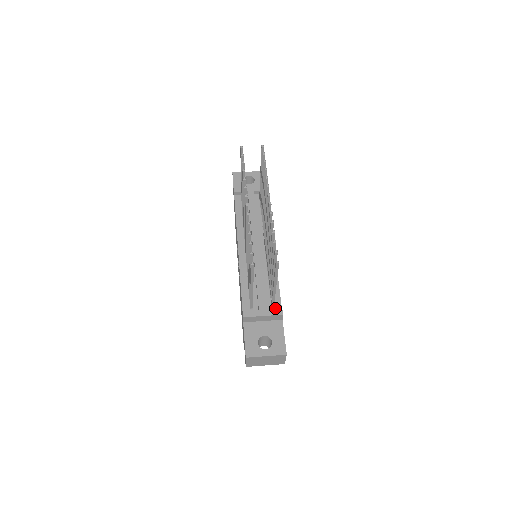
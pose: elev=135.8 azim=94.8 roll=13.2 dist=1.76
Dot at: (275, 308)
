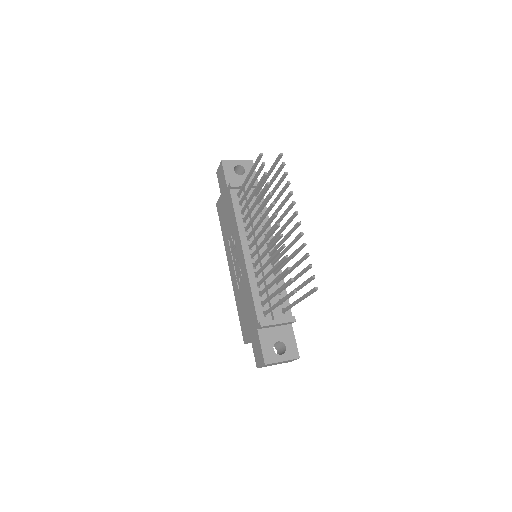
Dot at: (286, 314)
